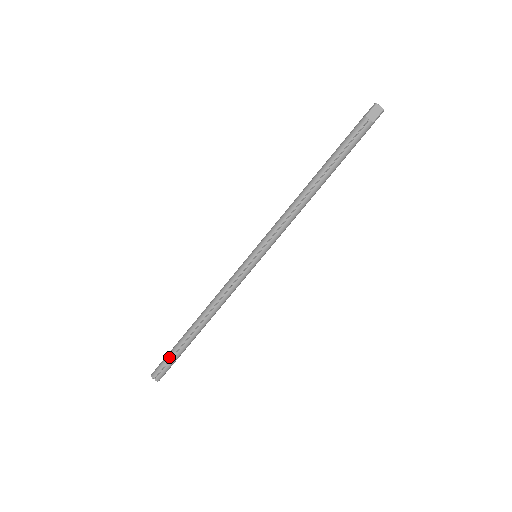
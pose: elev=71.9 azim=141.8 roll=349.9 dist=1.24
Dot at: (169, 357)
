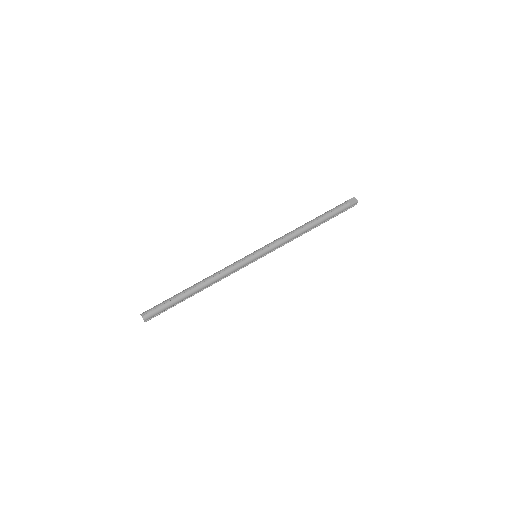
Dot at: (163, 302)
